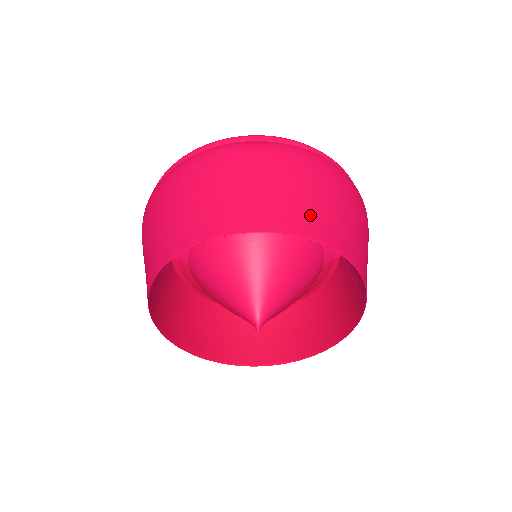
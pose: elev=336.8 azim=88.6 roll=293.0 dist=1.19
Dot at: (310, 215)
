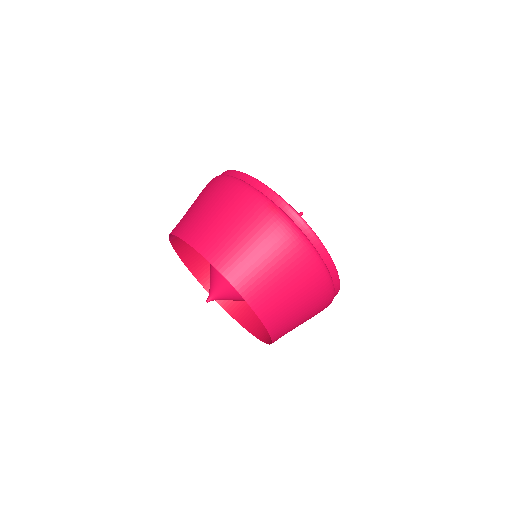
Dot at: (256, 280)
